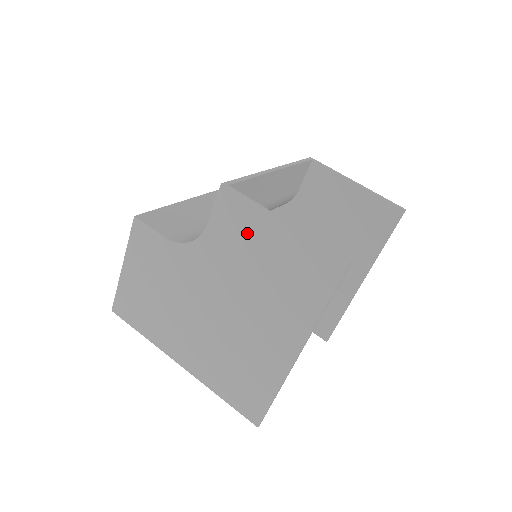
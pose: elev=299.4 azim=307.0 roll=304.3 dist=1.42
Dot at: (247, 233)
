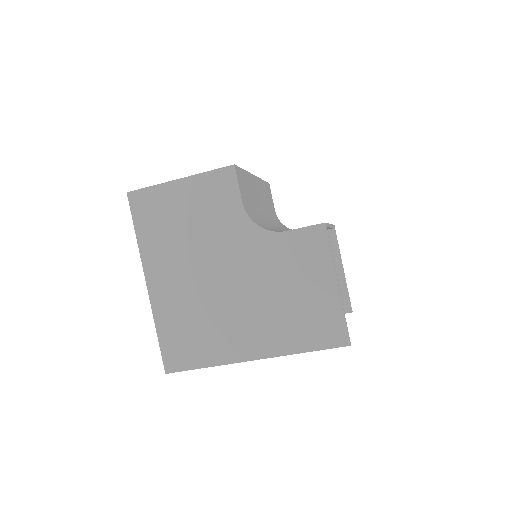
Dot at: (307, 265)
